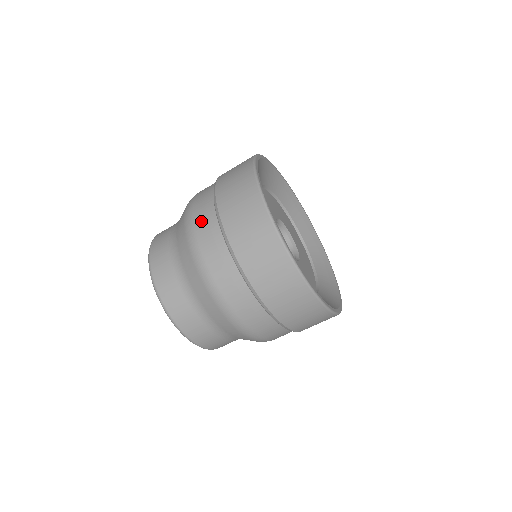
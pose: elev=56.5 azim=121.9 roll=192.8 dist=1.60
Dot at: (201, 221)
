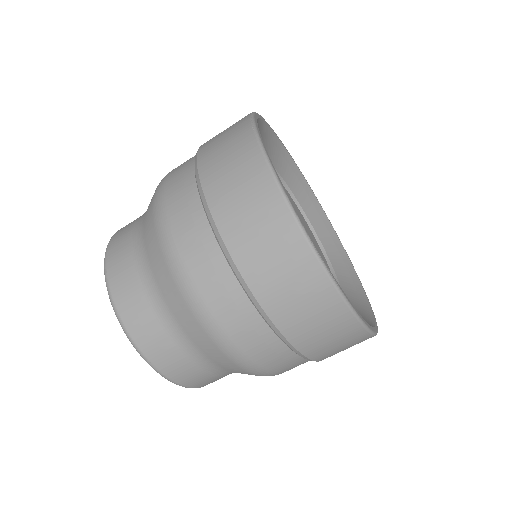
Dot at: (197, 259)
